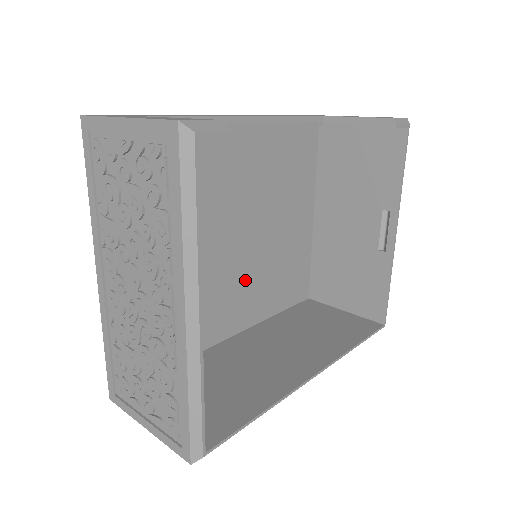
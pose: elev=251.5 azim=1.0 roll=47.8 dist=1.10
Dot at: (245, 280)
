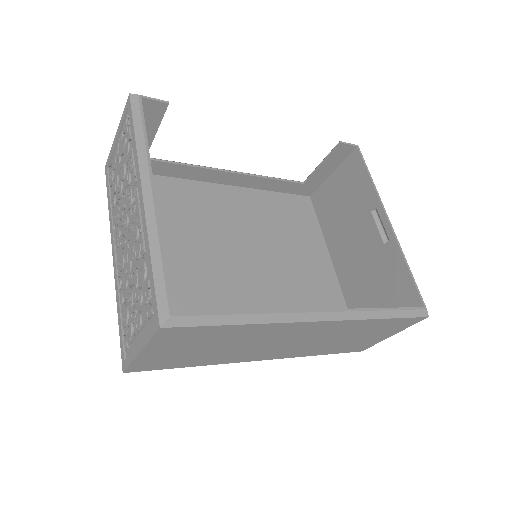
Dot at: (263, 298)
